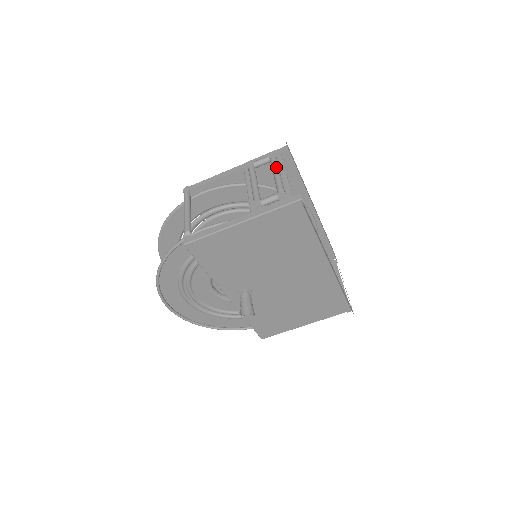
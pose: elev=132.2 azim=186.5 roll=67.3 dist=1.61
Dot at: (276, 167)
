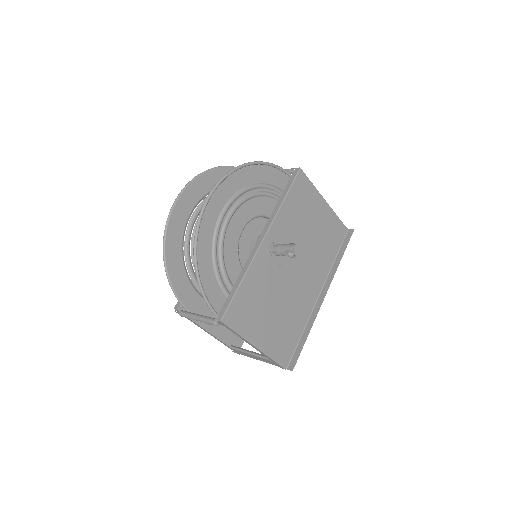
Dot at: occluded
